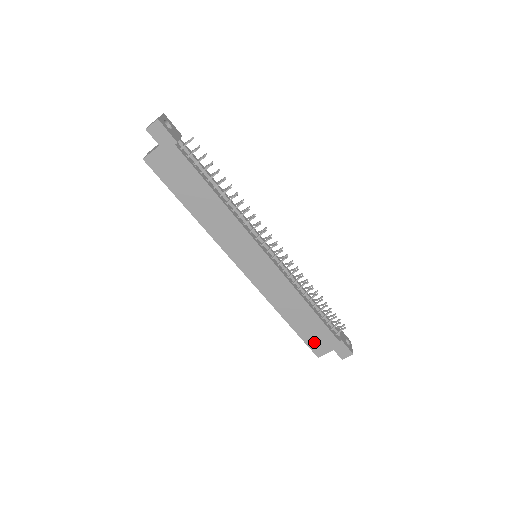
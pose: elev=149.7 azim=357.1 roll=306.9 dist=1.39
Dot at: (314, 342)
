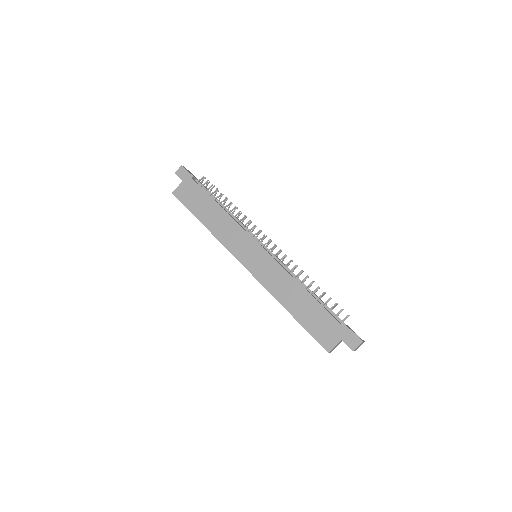
Dot at: (319, 333)
